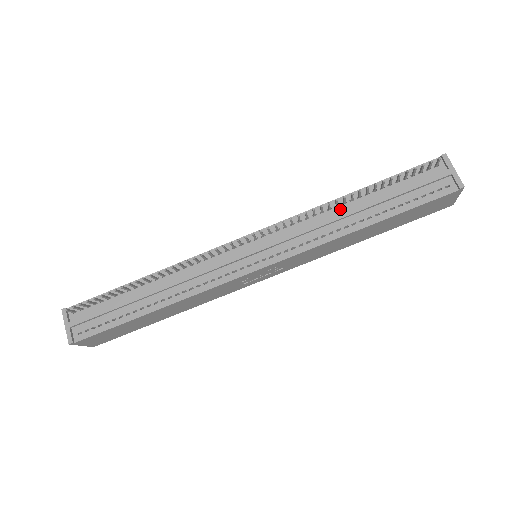
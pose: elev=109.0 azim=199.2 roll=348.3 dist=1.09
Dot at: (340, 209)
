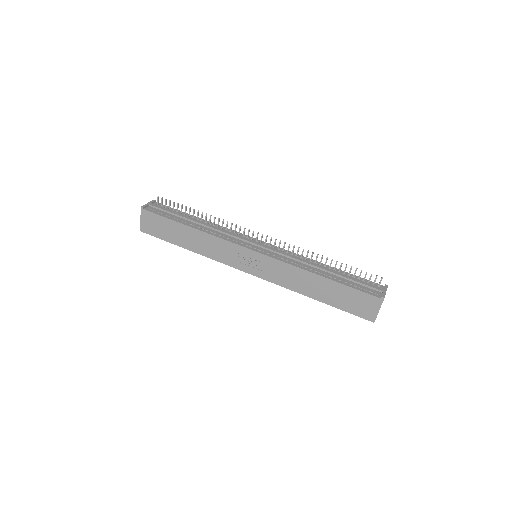
Dot at: (316, 264)
